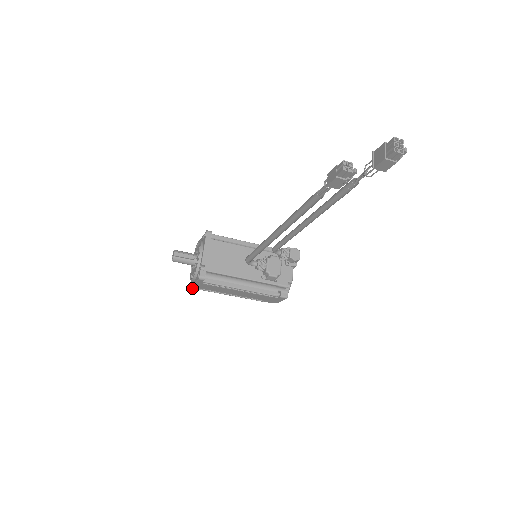
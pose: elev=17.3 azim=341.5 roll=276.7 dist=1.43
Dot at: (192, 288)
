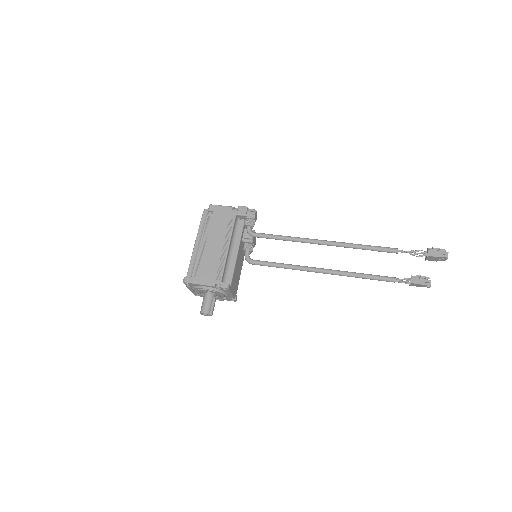
Dot at: occluded
